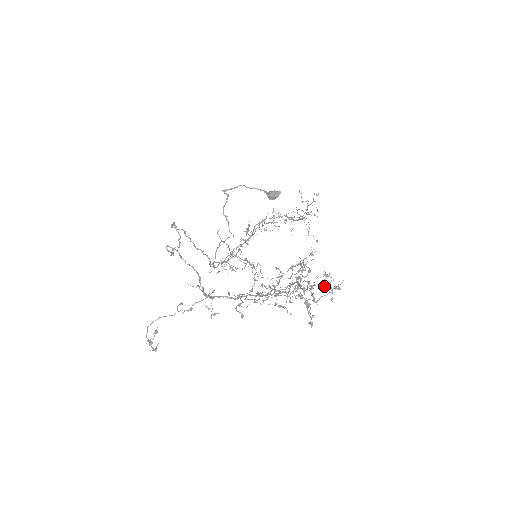
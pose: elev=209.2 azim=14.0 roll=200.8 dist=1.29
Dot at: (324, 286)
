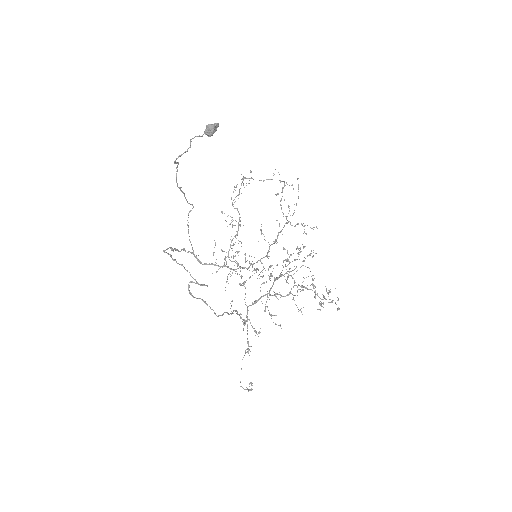
Dot at: occluded
